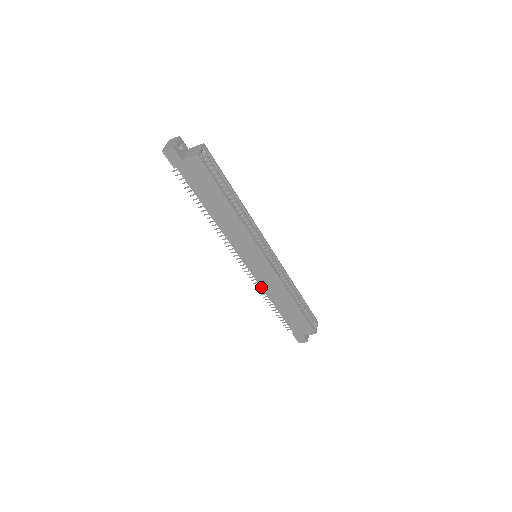
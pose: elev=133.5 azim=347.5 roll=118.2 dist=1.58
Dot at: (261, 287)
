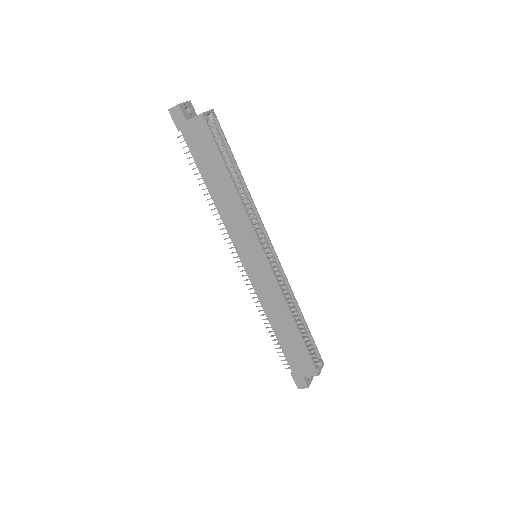
Dot at: (258, 298)
